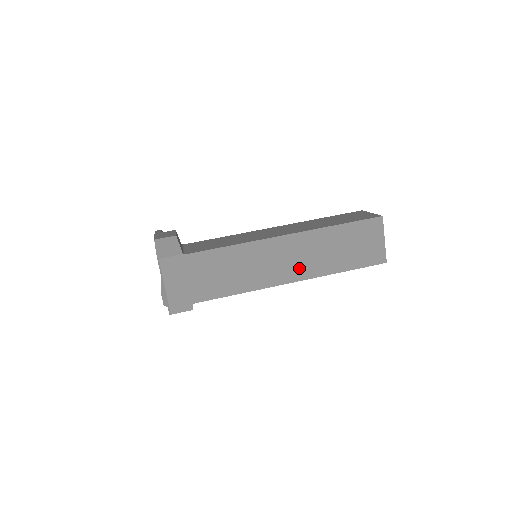
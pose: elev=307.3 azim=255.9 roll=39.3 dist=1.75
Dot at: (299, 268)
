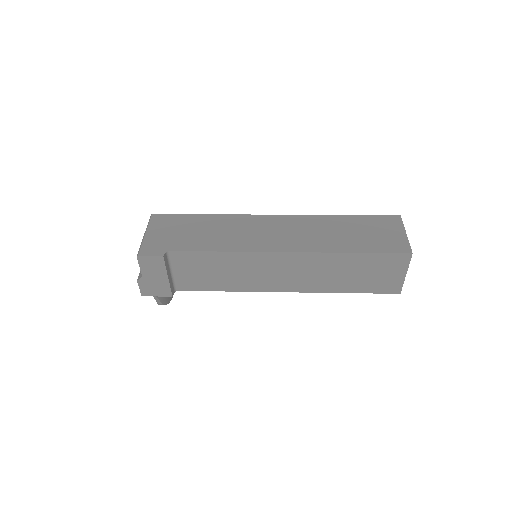
Dot at: (297, 241)
